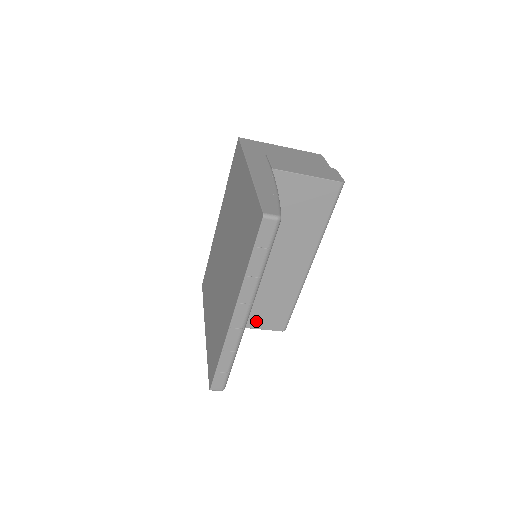
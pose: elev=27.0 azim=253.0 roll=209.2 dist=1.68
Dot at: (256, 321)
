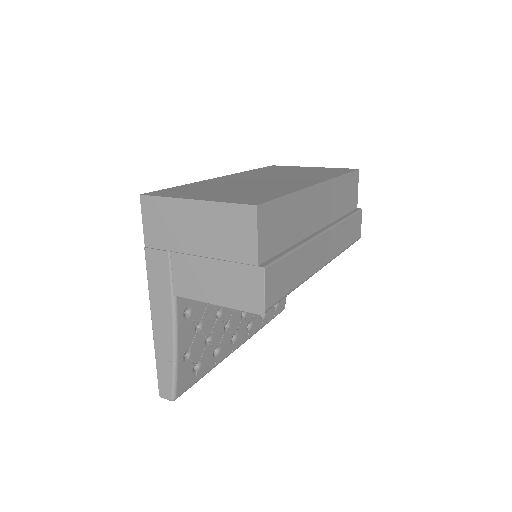
Dot at: occluded
